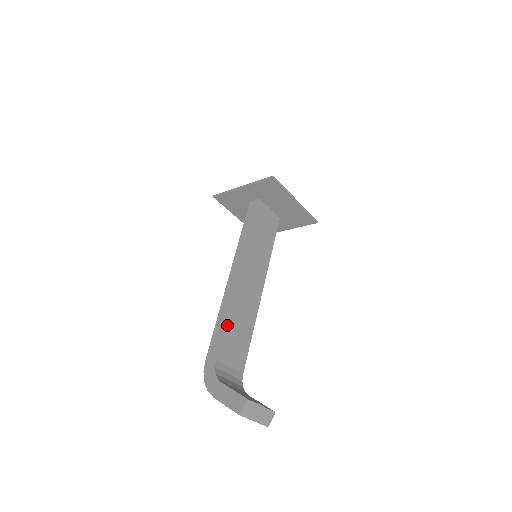
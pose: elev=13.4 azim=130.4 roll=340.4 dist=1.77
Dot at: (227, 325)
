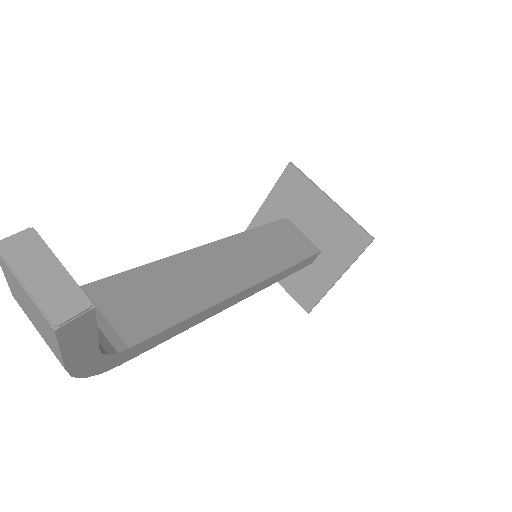
Dot at: (142, 269)
